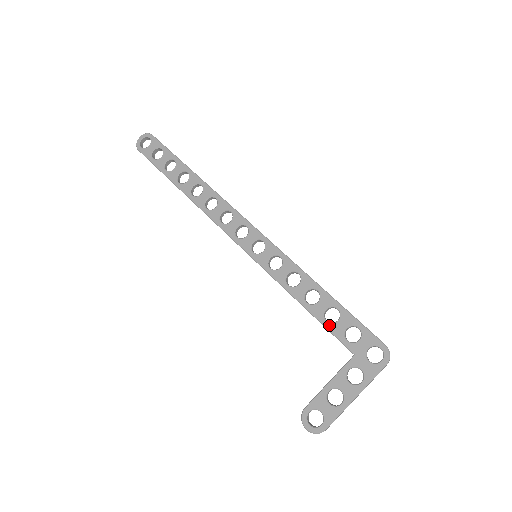
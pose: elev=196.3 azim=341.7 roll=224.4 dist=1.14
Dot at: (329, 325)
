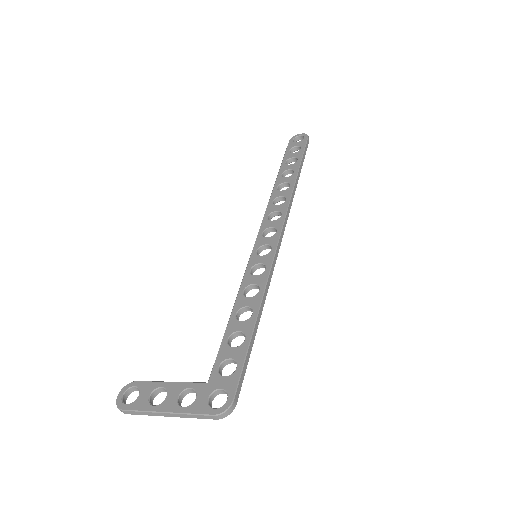
Dot at: (225, 344)
